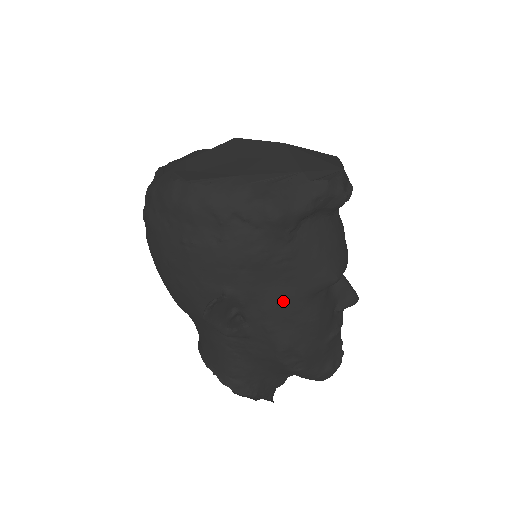
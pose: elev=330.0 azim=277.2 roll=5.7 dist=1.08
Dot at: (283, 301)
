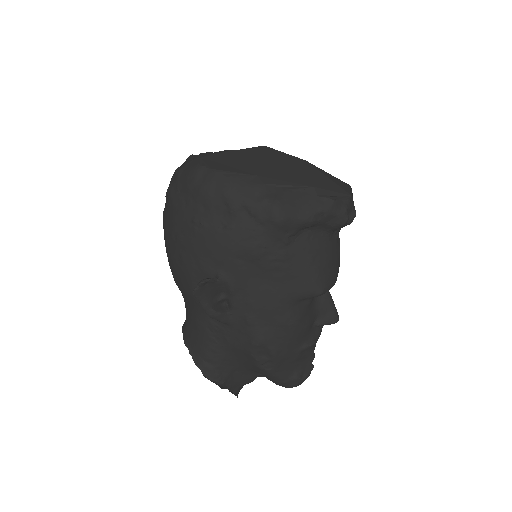
Dot at: (268, 298)
